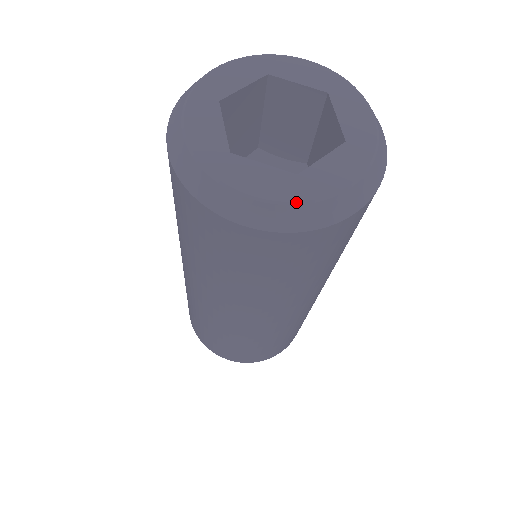
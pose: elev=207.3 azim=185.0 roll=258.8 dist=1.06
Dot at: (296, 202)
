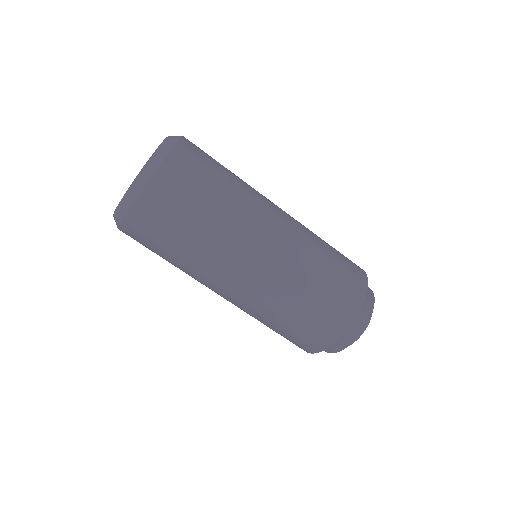
Dot at: (114, 212)
